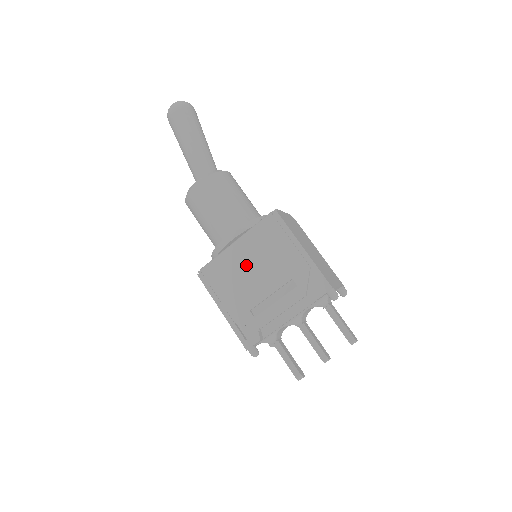
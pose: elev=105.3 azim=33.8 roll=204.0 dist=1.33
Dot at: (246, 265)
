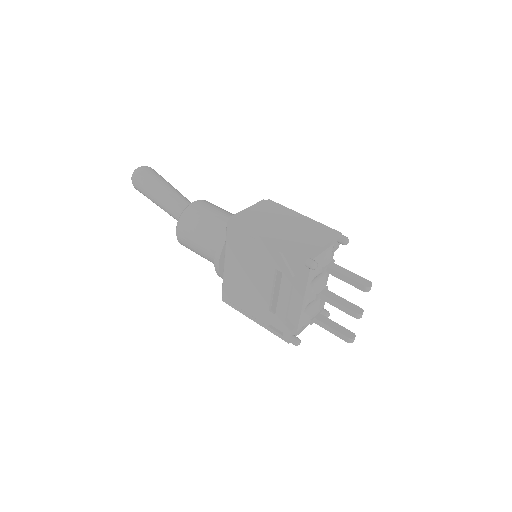
Dot at: (242, 276)
